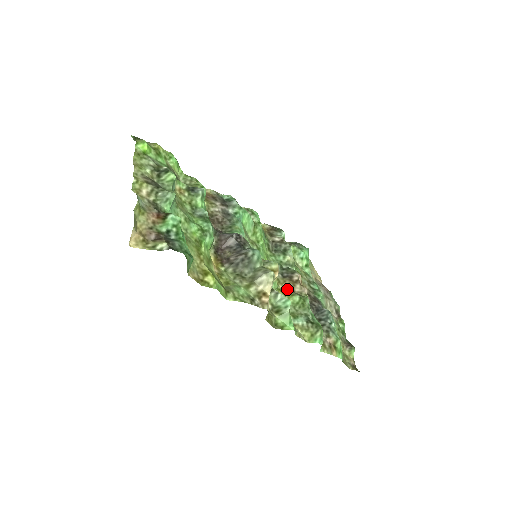
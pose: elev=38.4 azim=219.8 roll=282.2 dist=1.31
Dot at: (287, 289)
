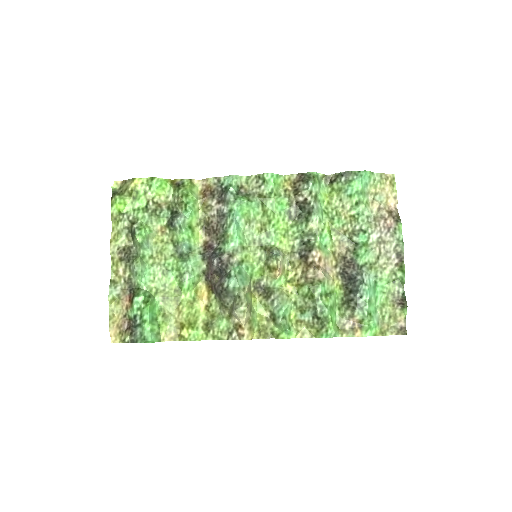
Dot at: (300, 276)
